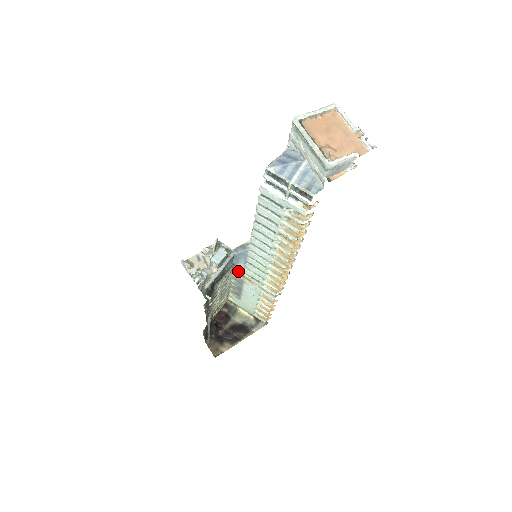
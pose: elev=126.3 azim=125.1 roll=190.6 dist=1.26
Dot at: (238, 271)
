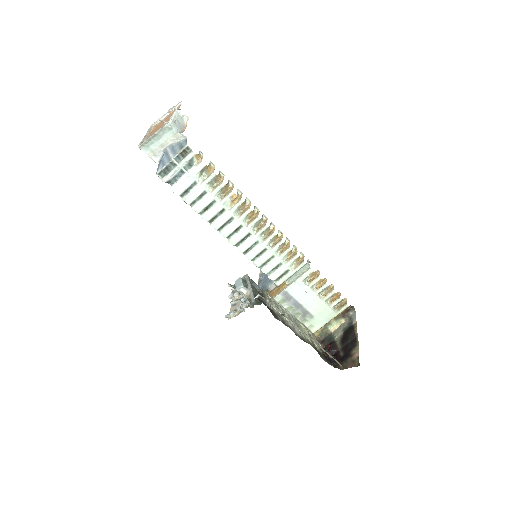
Dot at: (274, 291)
